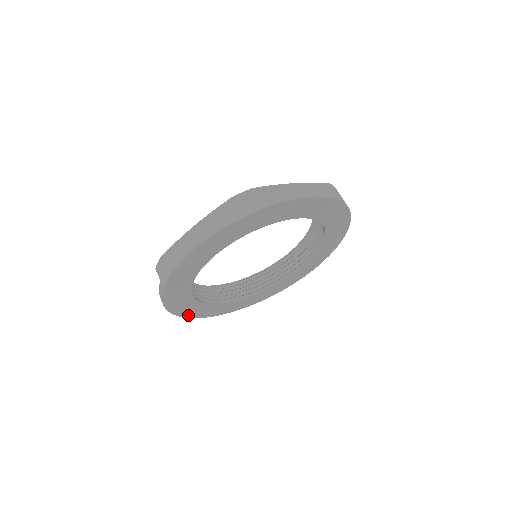
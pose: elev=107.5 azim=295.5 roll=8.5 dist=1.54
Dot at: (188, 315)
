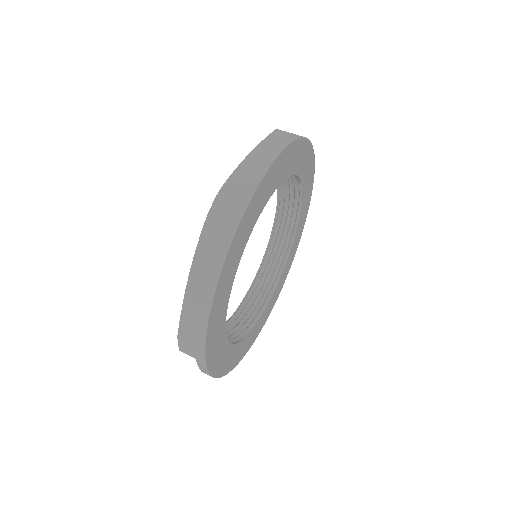
Dot at: (235, 364)
